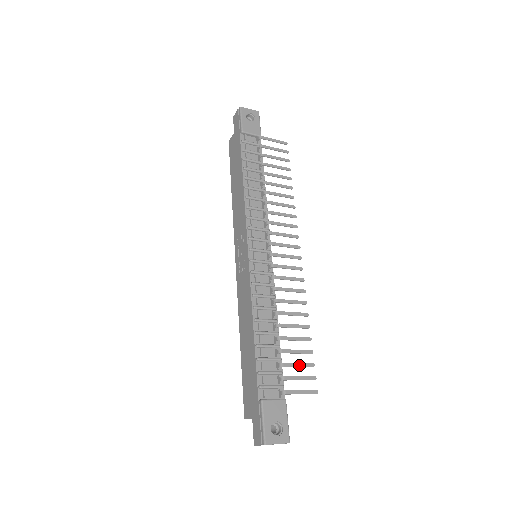
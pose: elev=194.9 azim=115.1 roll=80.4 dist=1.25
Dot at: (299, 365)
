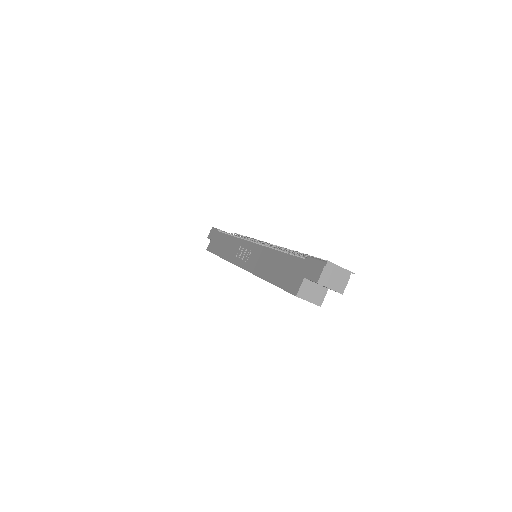
Dot at: occluded
